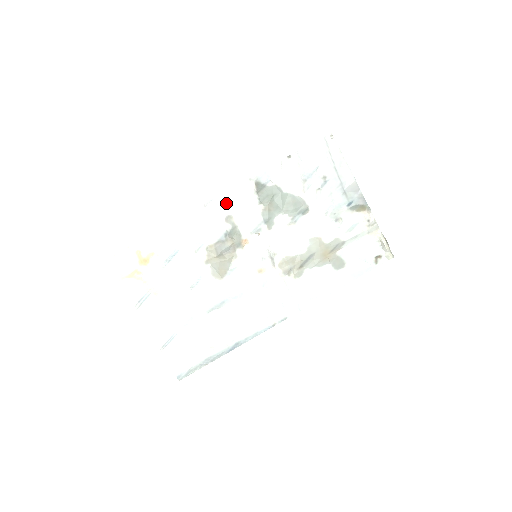
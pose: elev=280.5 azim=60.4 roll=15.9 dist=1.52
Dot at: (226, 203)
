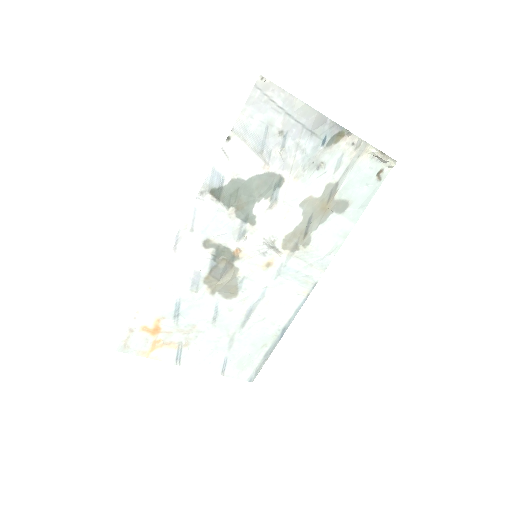
Dot at: (194, 233)
